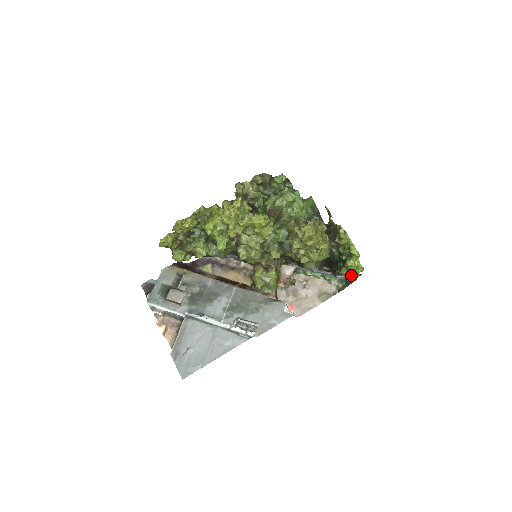
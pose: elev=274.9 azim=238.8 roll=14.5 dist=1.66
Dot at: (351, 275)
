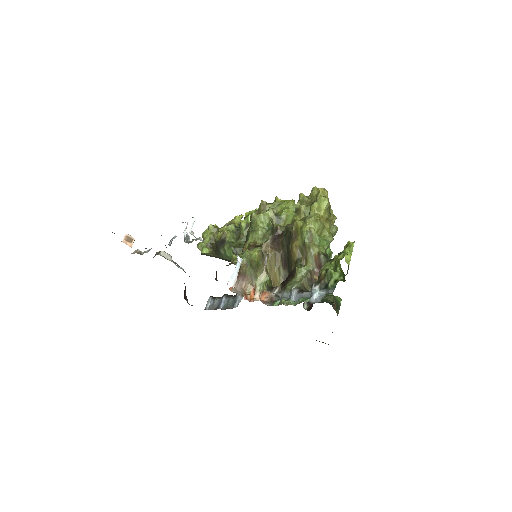
Dot at: (332, 271)
